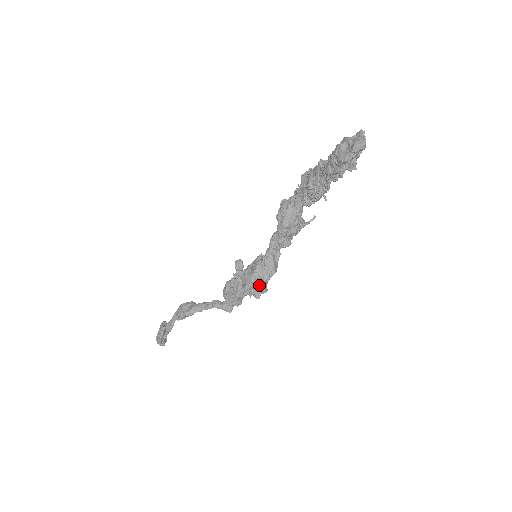
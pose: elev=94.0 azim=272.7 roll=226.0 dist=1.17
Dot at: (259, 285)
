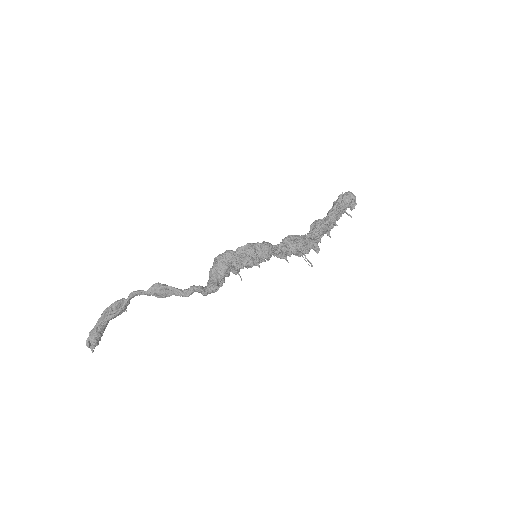
Dot at: (250, 249)
